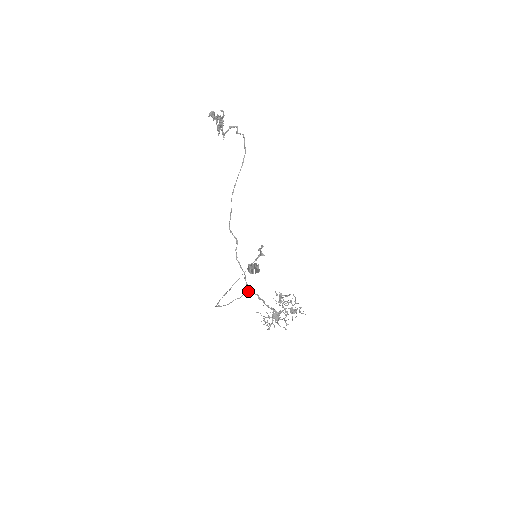
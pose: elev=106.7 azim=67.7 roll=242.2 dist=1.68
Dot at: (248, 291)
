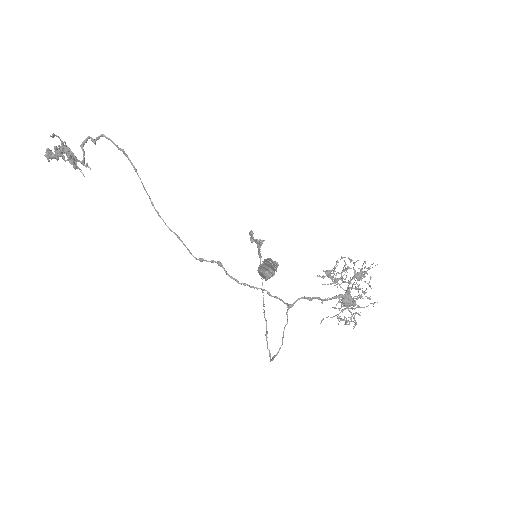
Dot at: (288, 304)
